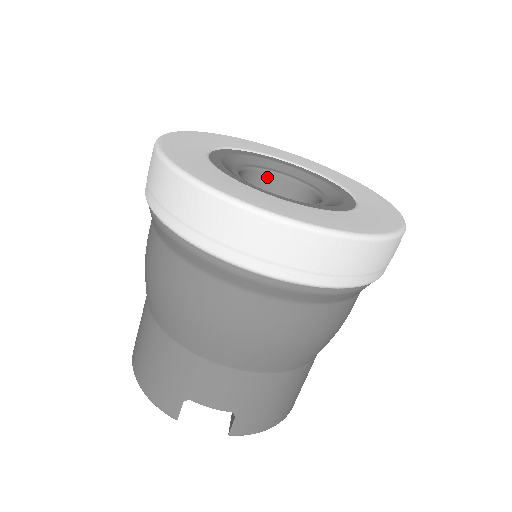
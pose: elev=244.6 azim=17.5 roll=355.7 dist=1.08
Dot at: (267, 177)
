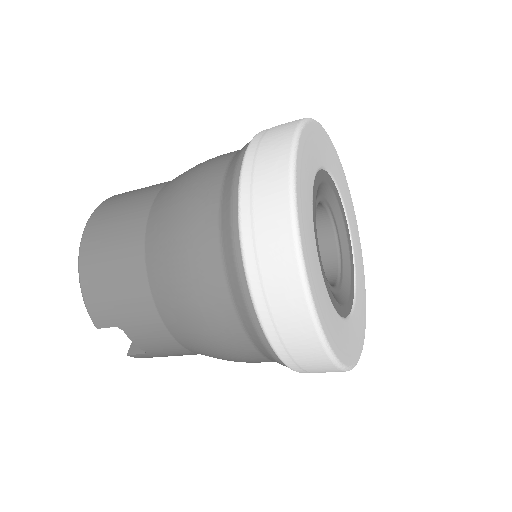
Dot at: (321, 209)
